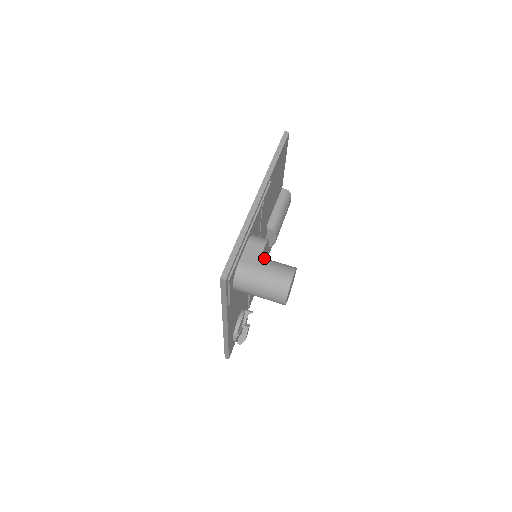
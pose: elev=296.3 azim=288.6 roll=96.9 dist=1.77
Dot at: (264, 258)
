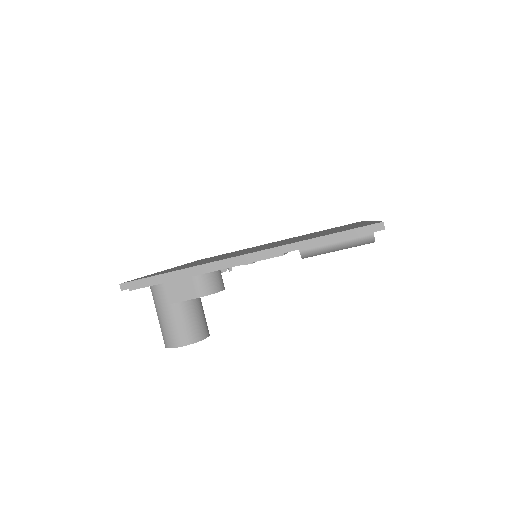
Dot at: (189, 303)
